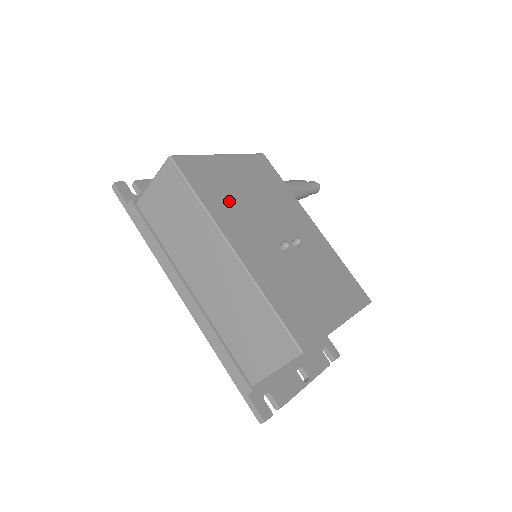
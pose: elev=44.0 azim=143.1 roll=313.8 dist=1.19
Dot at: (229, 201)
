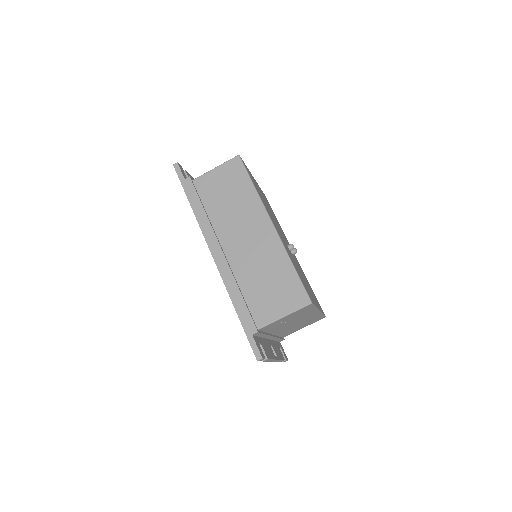
Dot at: (264, 202)
